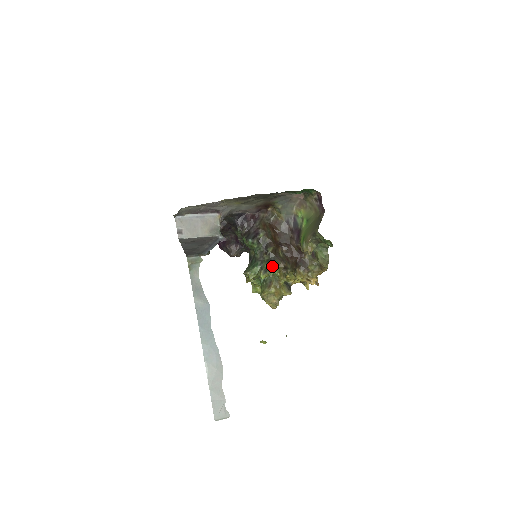
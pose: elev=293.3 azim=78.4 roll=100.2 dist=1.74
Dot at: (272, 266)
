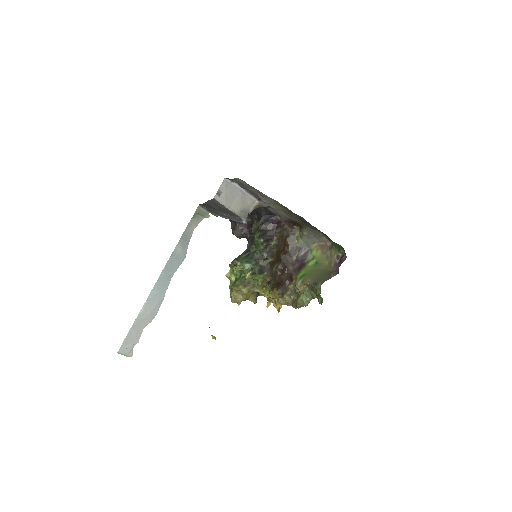
Dot at: (261, 274)
